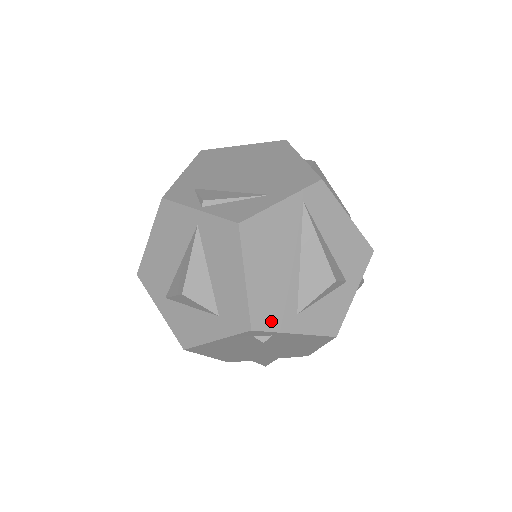
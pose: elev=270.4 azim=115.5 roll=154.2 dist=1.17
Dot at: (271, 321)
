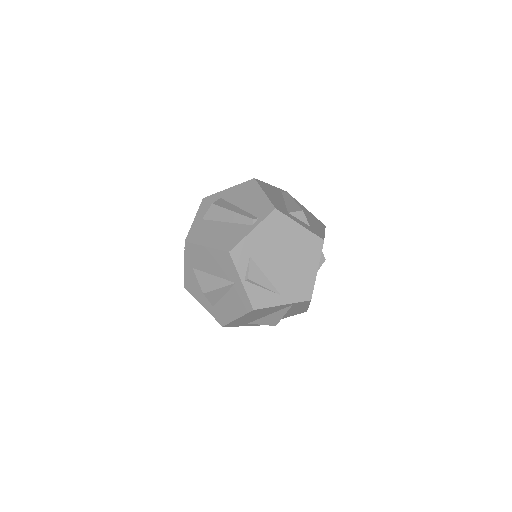
Dot at: (234, 325)
